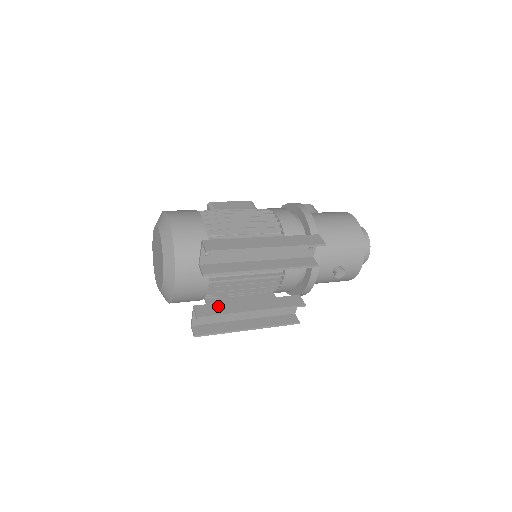
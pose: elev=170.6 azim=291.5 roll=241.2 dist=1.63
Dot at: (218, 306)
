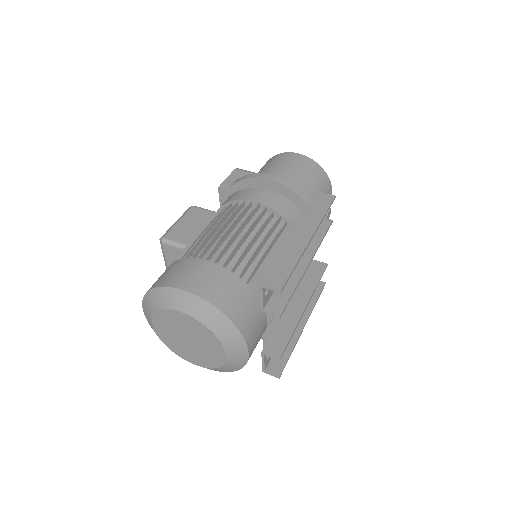
Dot at: (278, 331)
